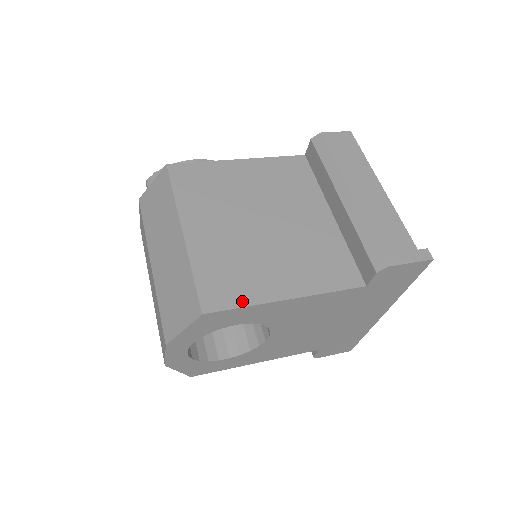
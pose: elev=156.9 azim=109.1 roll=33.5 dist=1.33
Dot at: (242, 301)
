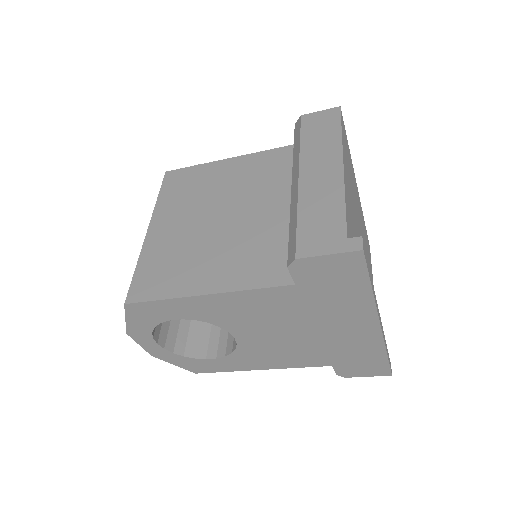
Dot at: (161, 294)
